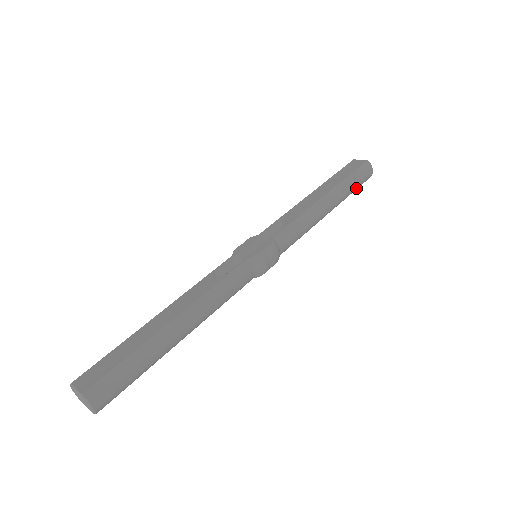
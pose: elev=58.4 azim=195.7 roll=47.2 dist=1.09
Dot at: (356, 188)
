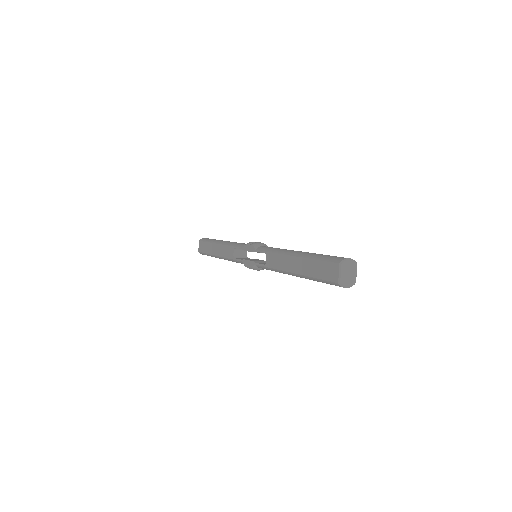
Dot at: occluded
